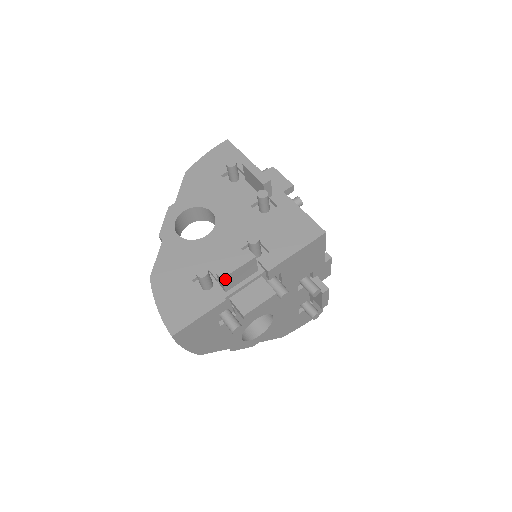
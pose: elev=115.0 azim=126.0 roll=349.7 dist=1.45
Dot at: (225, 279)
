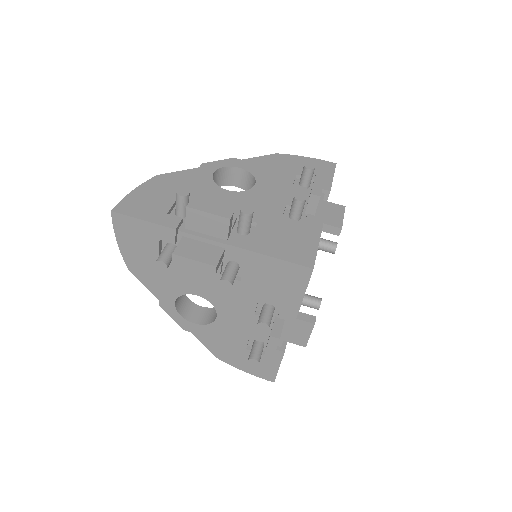
Dot at: (191, 211)
